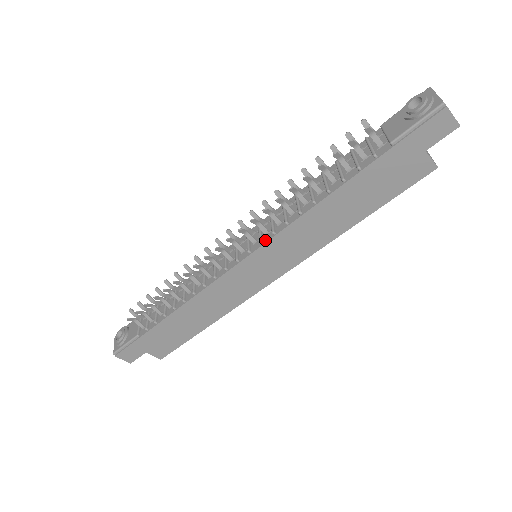
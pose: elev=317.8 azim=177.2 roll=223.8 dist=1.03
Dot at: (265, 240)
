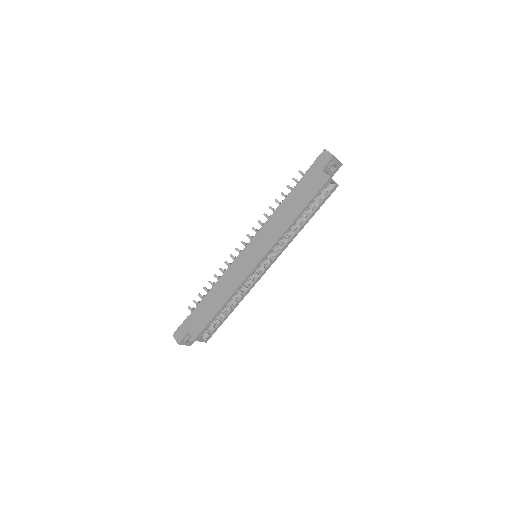
Dot at: (256, 235)
